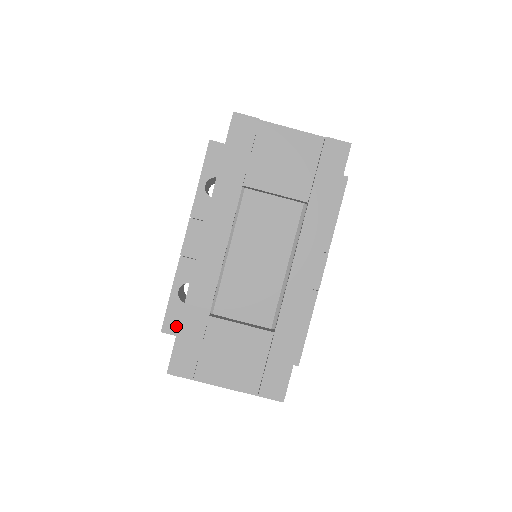
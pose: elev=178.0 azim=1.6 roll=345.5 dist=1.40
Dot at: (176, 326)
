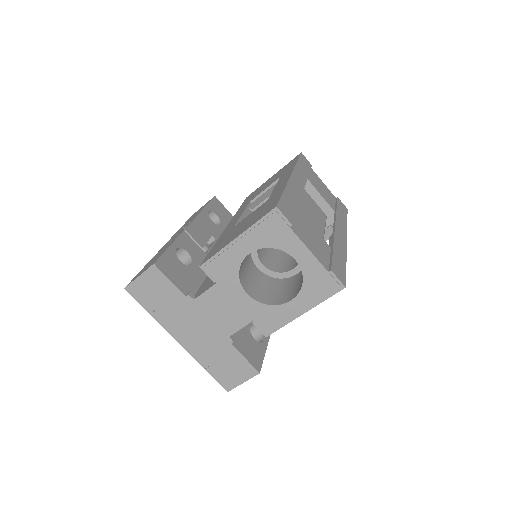
Dot at: (168, 270)
